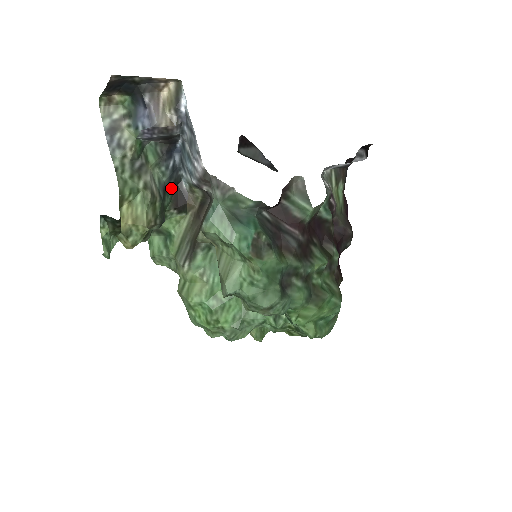
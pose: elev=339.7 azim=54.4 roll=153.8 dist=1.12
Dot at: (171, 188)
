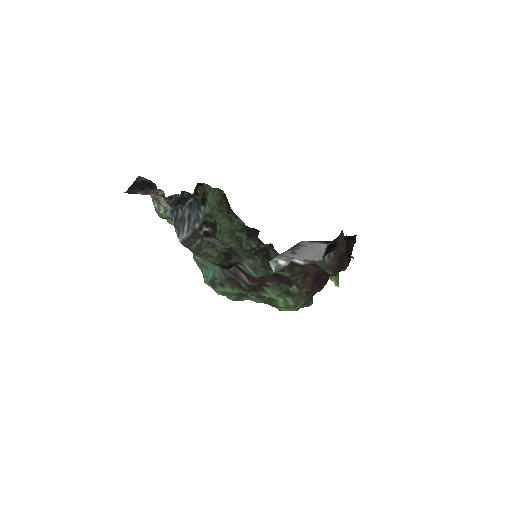
Dot at: occluded
